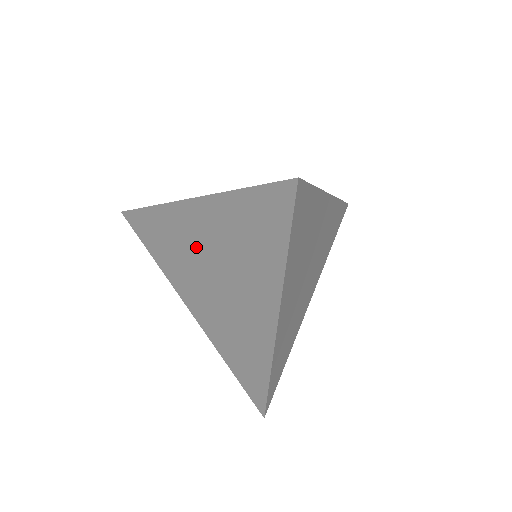
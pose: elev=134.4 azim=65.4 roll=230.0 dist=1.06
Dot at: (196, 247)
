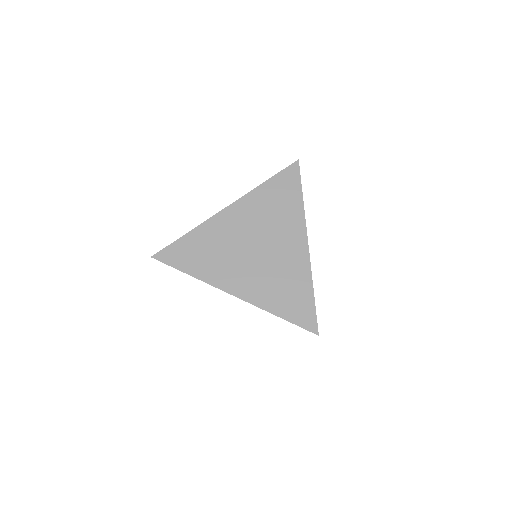
Dot at: (237, 235)
